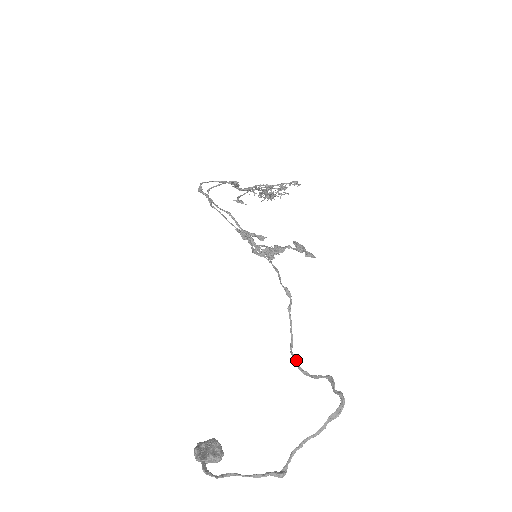
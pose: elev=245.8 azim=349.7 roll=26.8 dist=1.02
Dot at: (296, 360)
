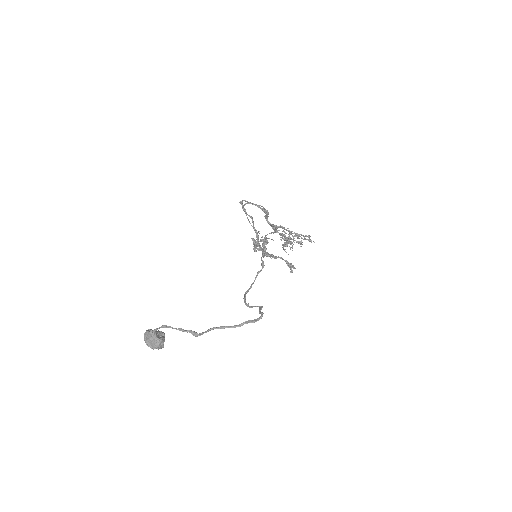
Dot at: (245, 297)
